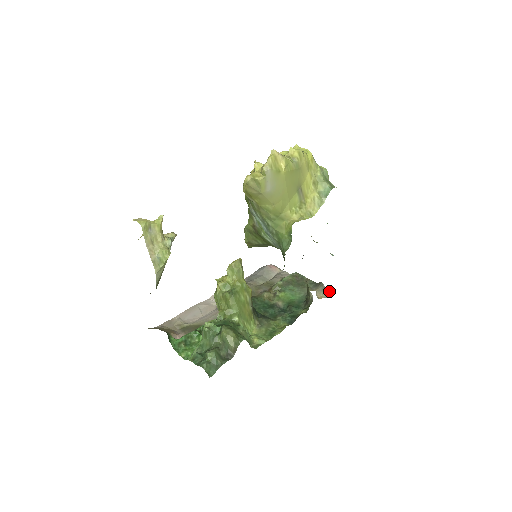
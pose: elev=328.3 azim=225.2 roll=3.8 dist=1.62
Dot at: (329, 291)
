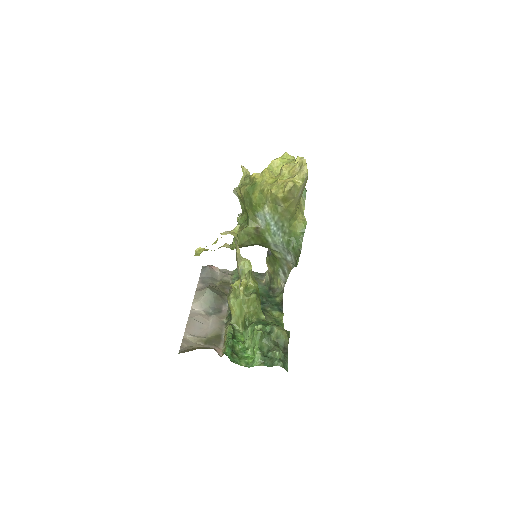
Dot at: occluded
